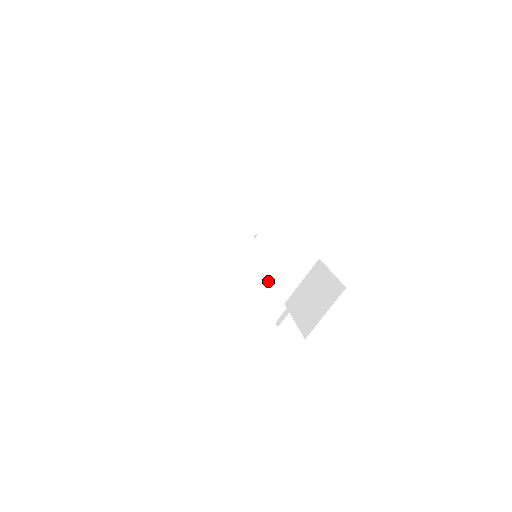
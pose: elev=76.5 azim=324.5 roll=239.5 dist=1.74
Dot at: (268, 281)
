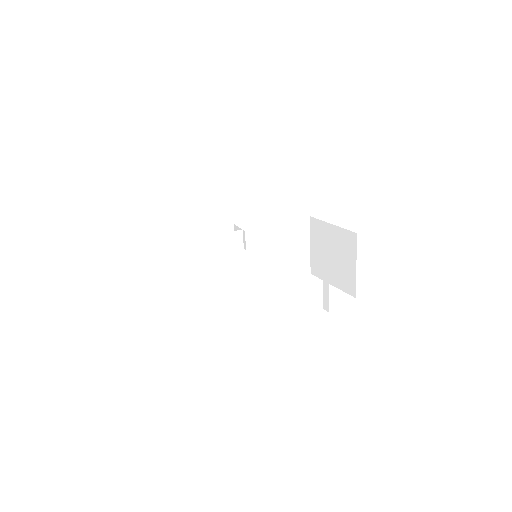
Dot at: (284, 270)
